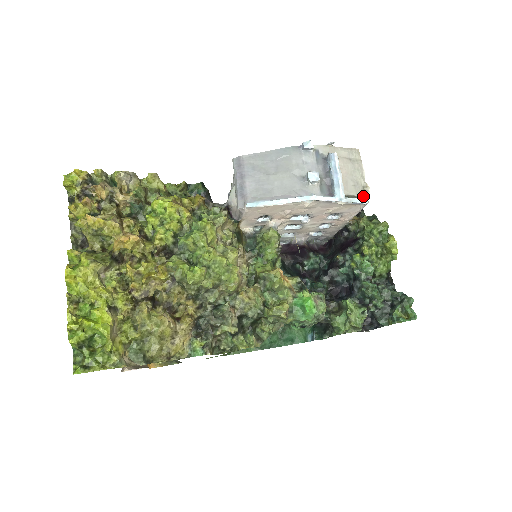
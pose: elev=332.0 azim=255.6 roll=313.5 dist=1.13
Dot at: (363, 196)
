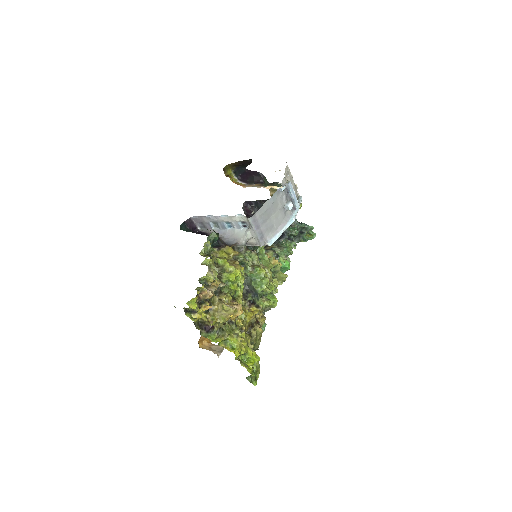
Dot at: (298, 194)
